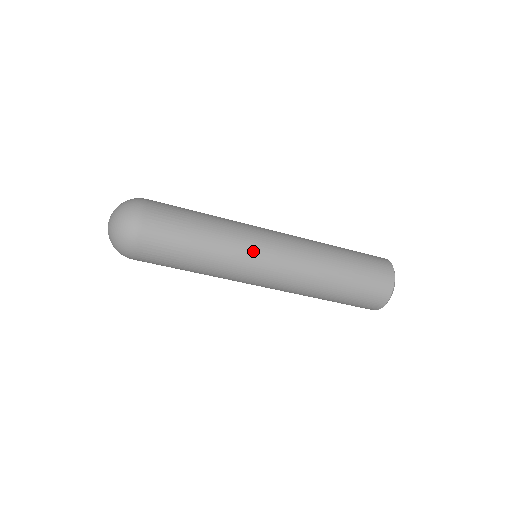
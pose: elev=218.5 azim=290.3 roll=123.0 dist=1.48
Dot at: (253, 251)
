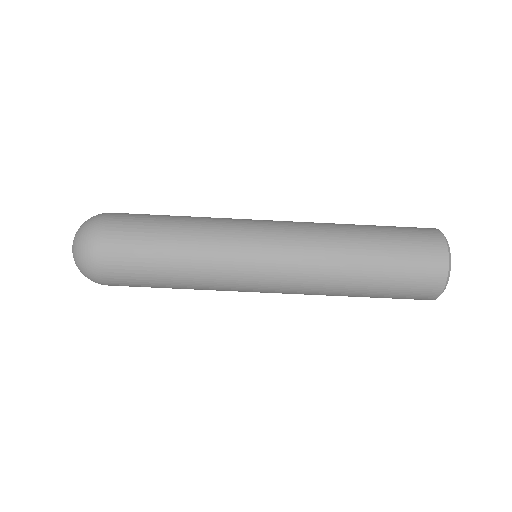
Dot at: (240, 263)
